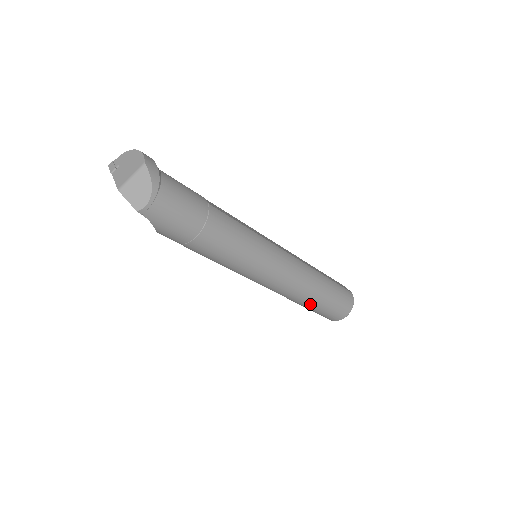
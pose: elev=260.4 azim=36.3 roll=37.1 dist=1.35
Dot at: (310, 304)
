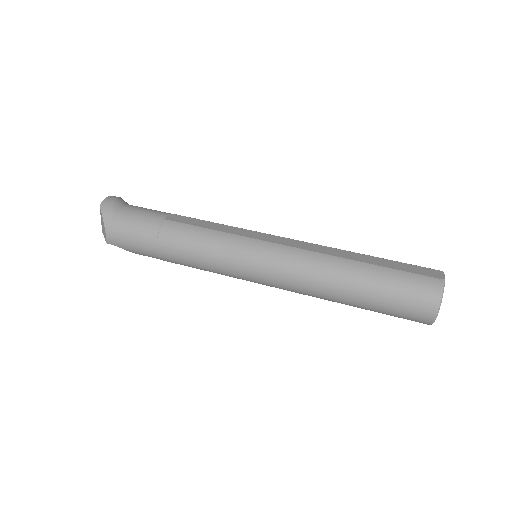
Dot at: (351, 303)
